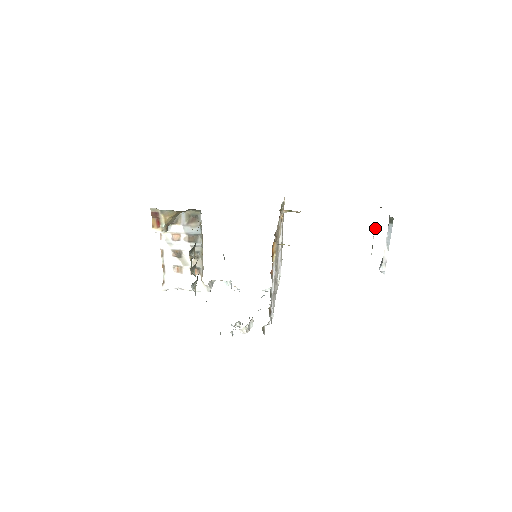
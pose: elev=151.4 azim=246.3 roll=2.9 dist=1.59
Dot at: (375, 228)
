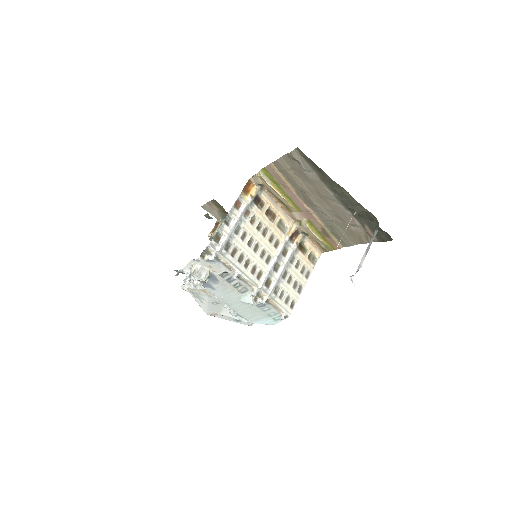
Dot at: occluded
